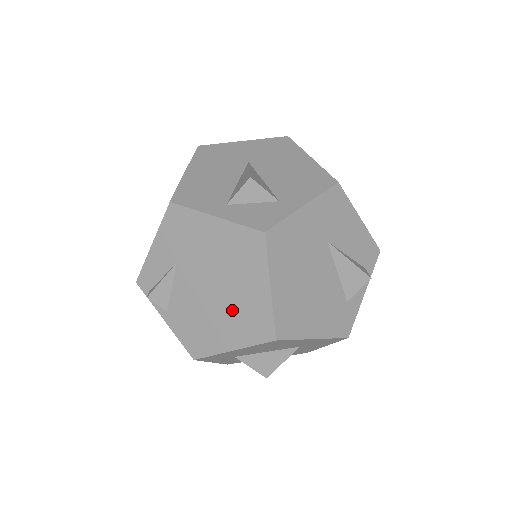
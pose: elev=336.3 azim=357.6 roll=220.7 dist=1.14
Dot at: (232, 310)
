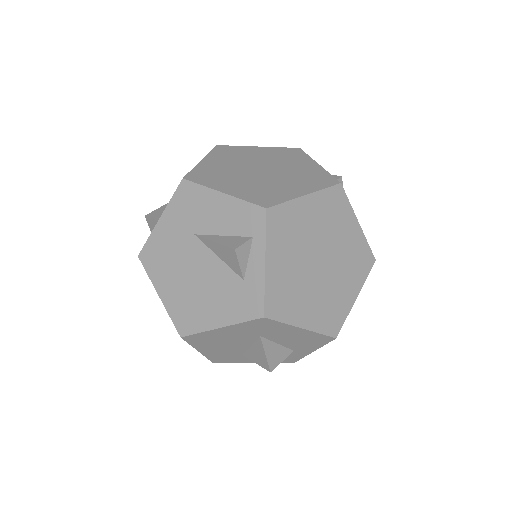
Dot at: occluded
